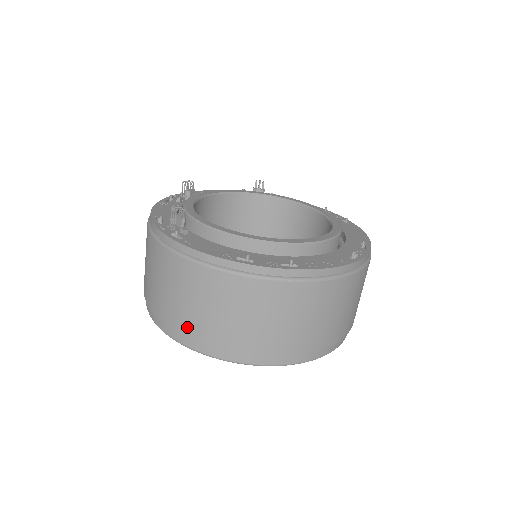
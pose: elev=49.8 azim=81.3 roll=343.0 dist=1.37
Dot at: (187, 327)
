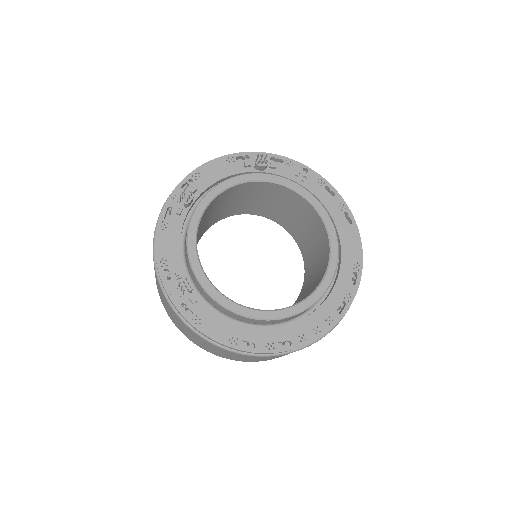
Dot at: (200, 346)
